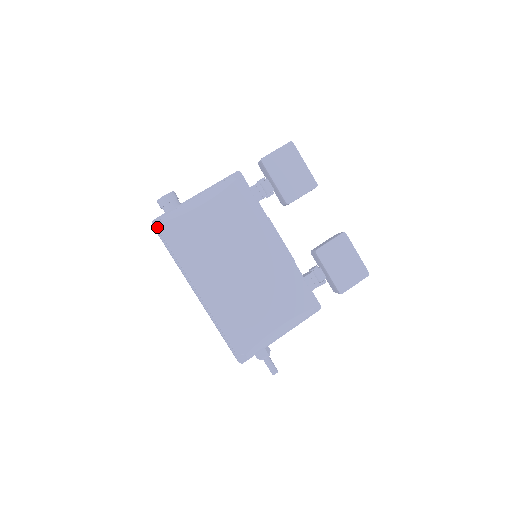
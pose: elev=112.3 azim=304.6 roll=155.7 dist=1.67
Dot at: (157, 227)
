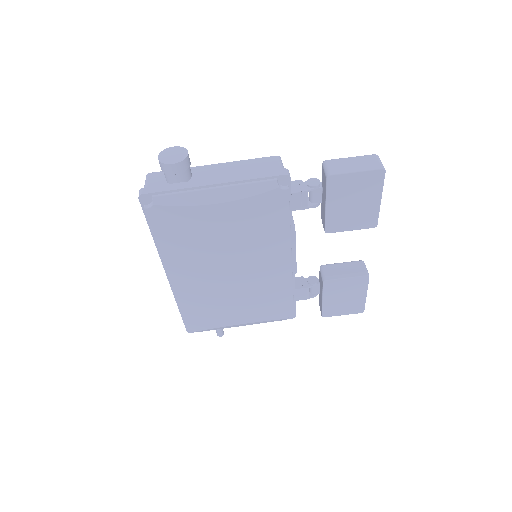
Dot at: (144, 203)
